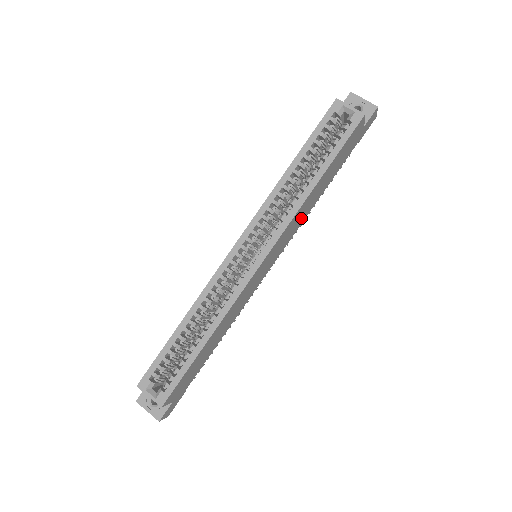
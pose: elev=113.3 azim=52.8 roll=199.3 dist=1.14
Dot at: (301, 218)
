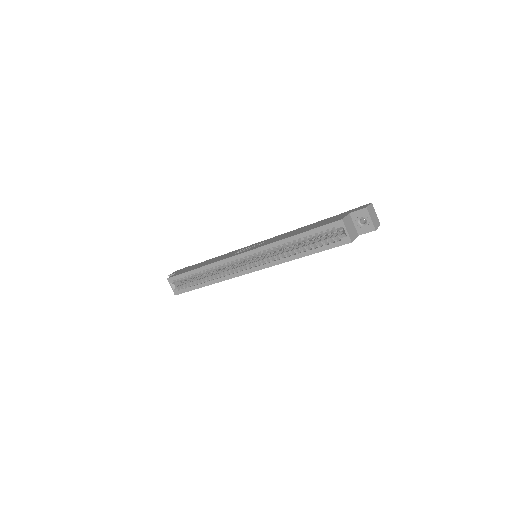
Dot at: occluded
